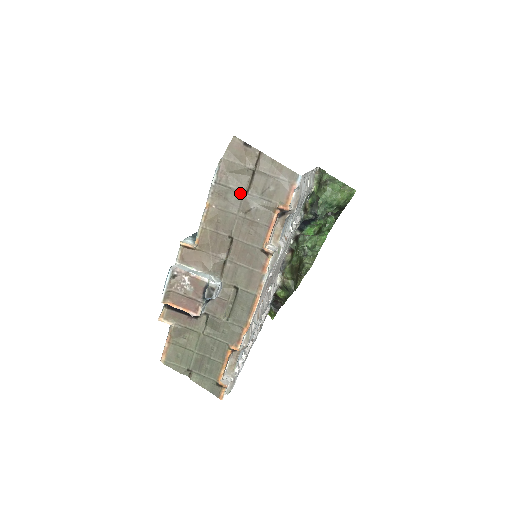
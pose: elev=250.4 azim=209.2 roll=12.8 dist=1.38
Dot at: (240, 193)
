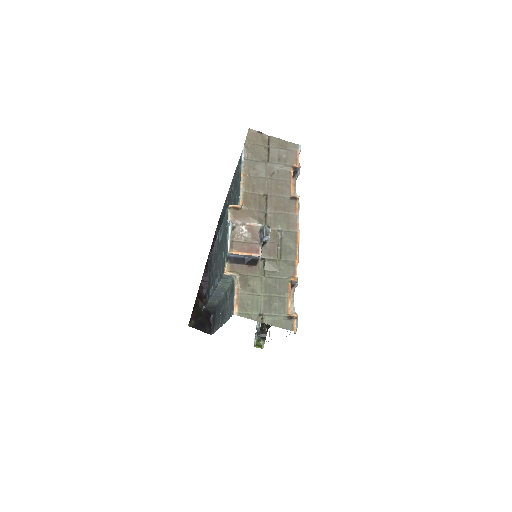
Dot at: (264, 163)
